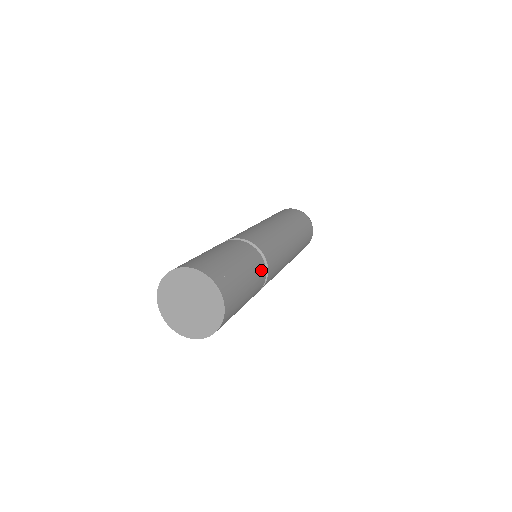
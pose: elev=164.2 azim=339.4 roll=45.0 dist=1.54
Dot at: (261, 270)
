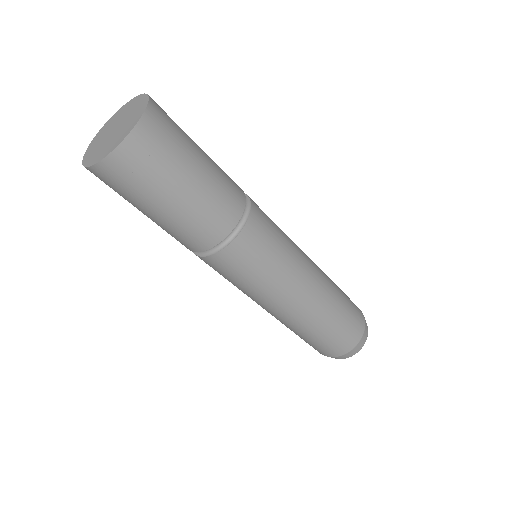
Dot at: (230, 209)
